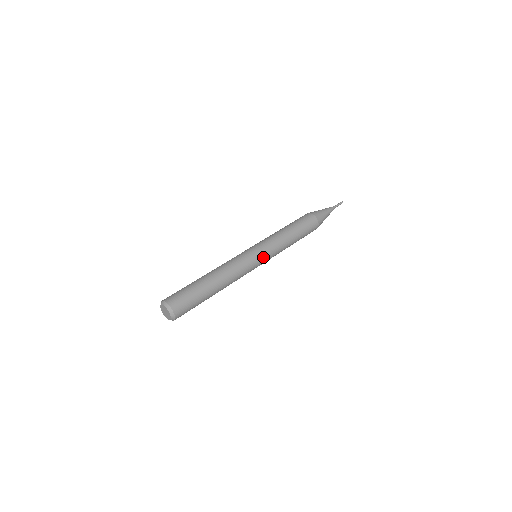
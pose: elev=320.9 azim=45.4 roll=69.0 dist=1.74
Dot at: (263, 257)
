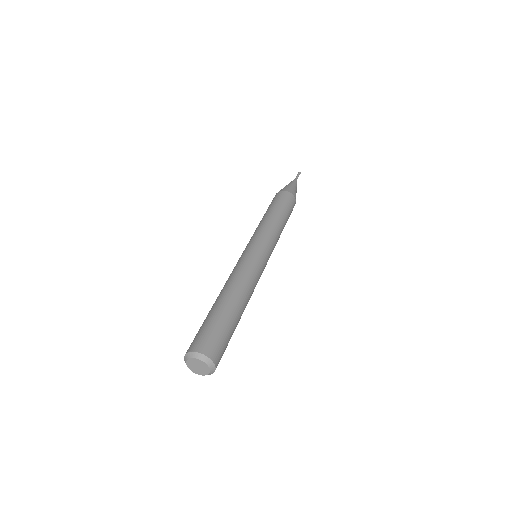
Dot at: occluded
